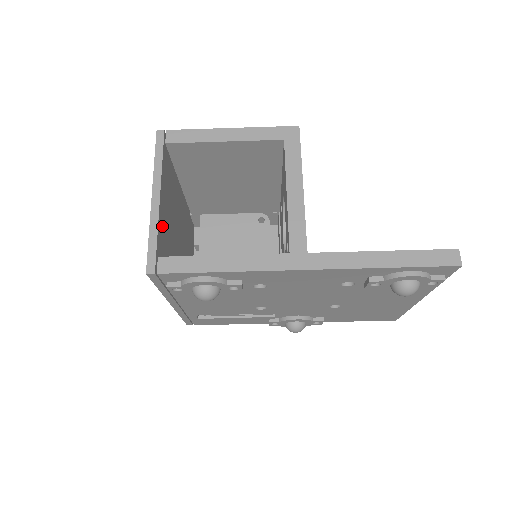
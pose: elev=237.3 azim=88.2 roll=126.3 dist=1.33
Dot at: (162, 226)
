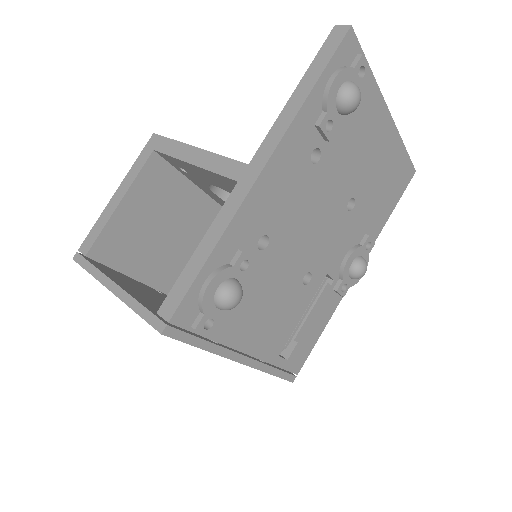
Dot at: (144, 301)
